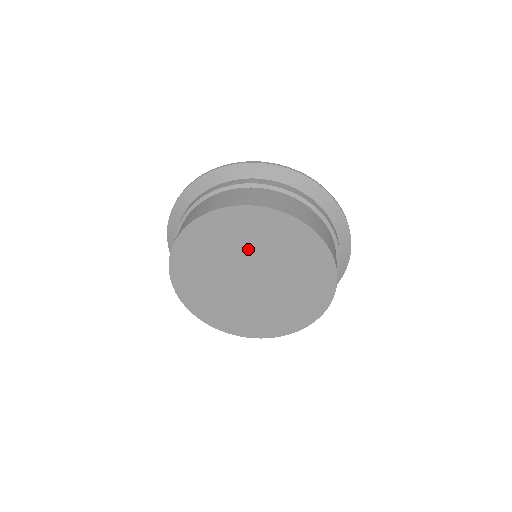
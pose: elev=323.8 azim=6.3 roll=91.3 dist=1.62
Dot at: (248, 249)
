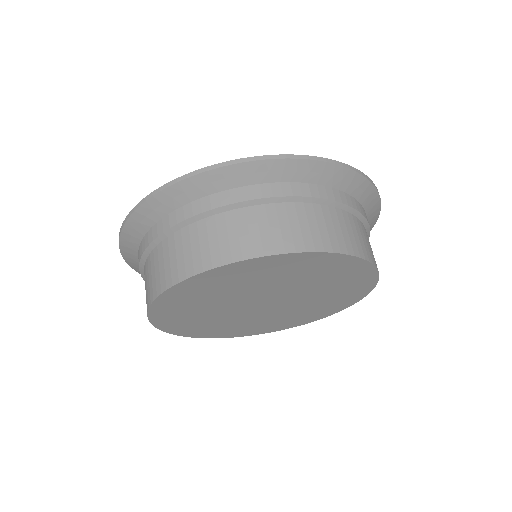
Dot at: (236, 294)
